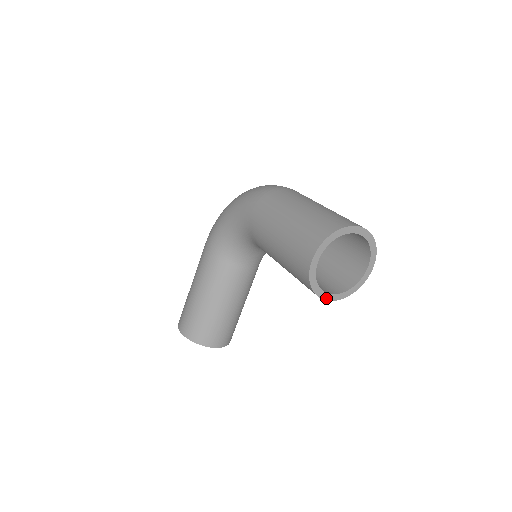
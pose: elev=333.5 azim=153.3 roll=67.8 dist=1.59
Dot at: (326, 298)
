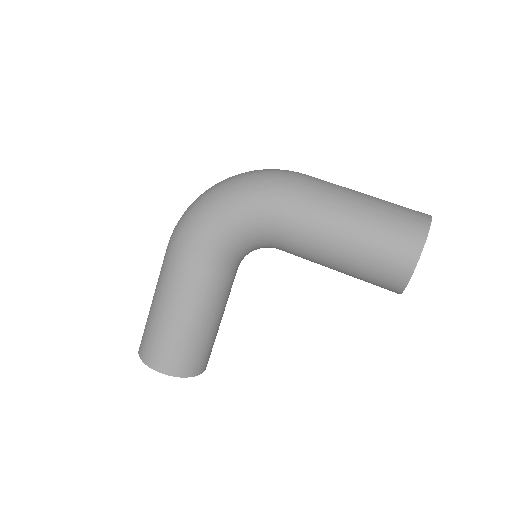
Dot at: occluded
